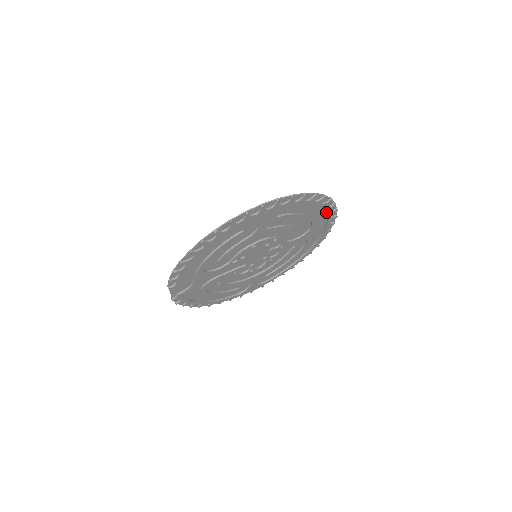
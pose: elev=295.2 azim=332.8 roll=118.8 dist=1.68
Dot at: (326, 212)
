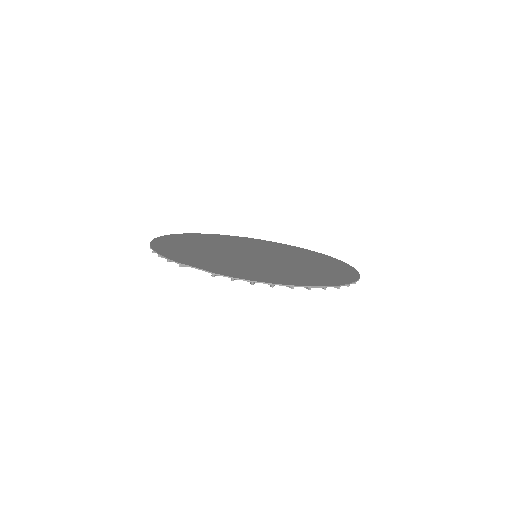
Dot at: occluded
